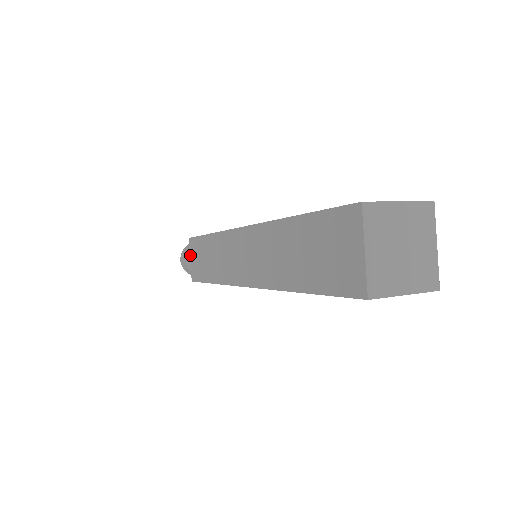
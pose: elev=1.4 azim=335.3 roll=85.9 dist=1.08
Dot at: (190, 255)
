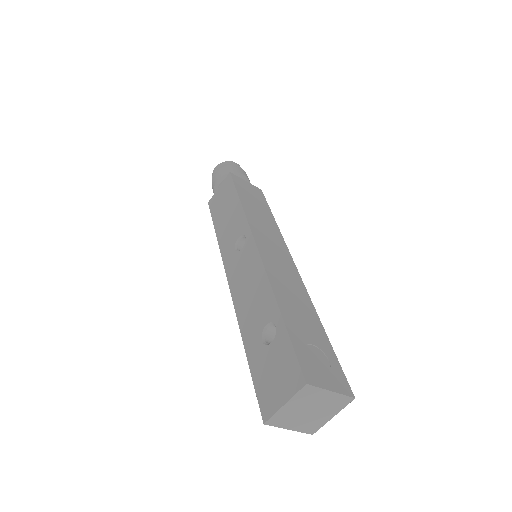
Dot at: occluded
